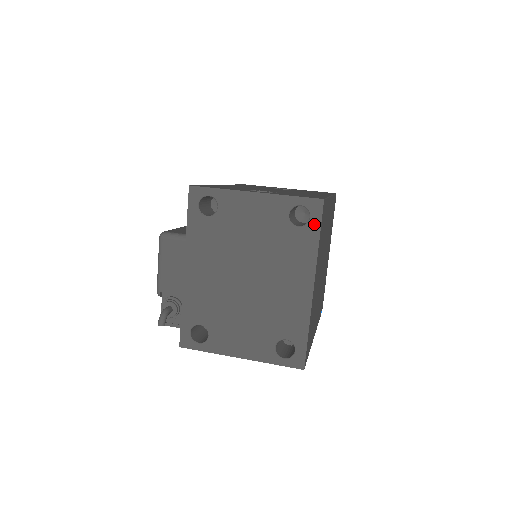
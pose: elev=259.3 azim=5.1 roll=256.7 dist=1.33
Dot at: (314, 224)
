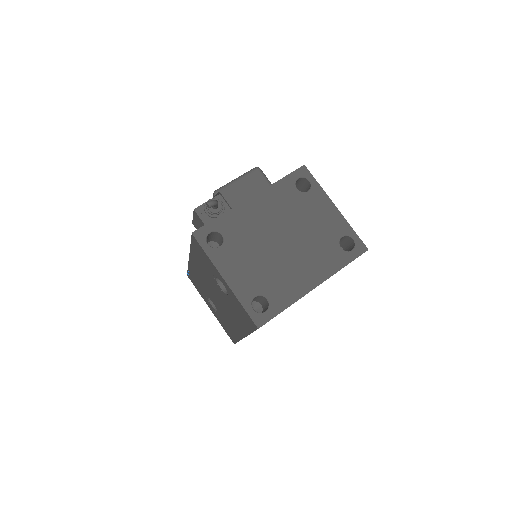
Dot at: (351, 255)
